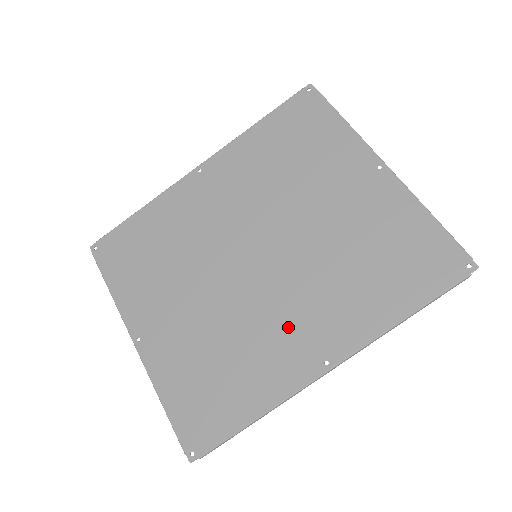
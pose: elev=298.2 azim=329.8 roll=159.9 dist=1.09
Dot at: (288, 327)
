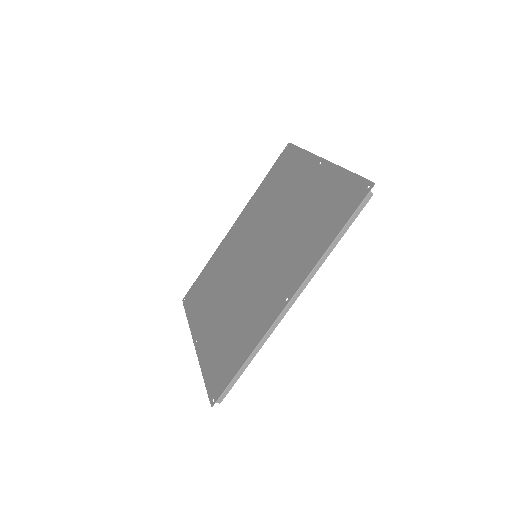
Dot at: (268, 289)
